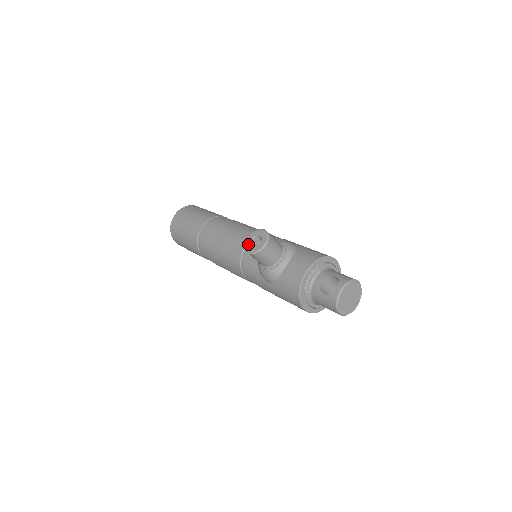
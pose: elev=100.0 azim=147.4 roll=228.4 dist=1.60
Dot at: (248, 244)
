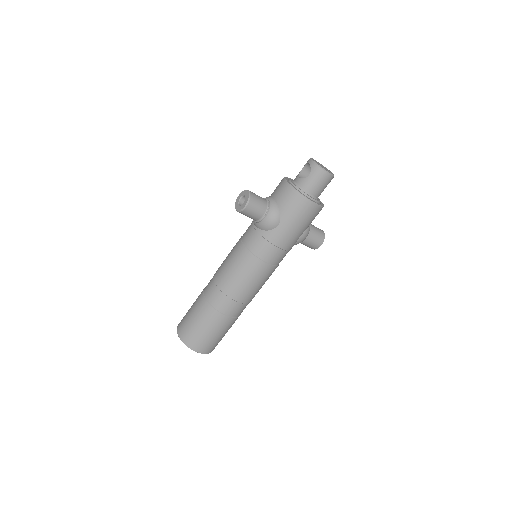
Dot at: (240, 207)
